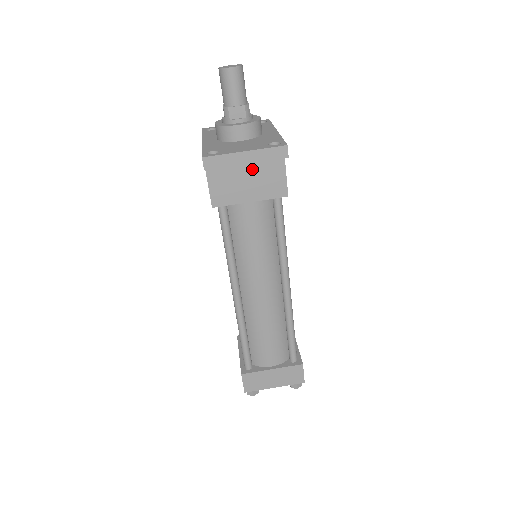
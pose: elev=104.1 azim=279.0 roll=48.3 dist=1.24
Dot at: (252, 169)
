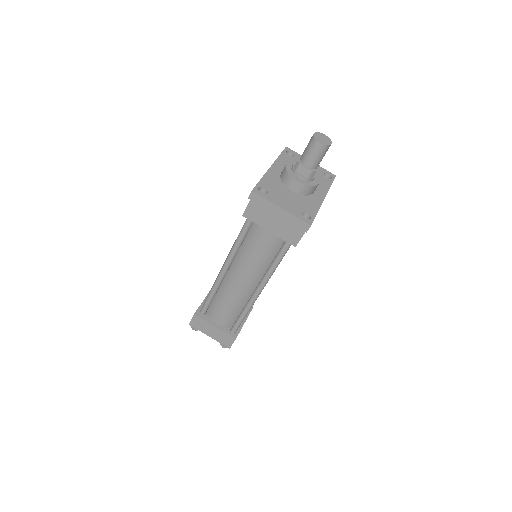
Dot at: occluded
